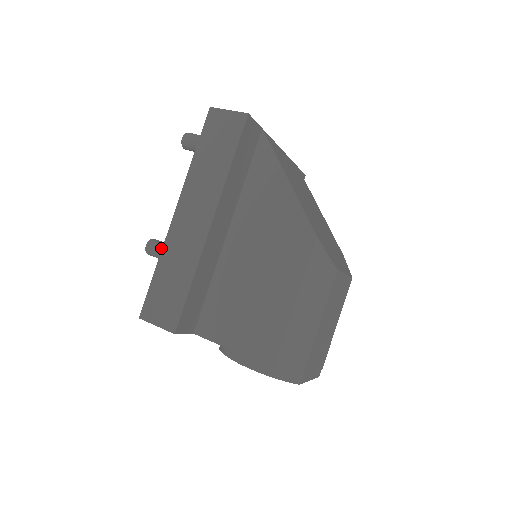
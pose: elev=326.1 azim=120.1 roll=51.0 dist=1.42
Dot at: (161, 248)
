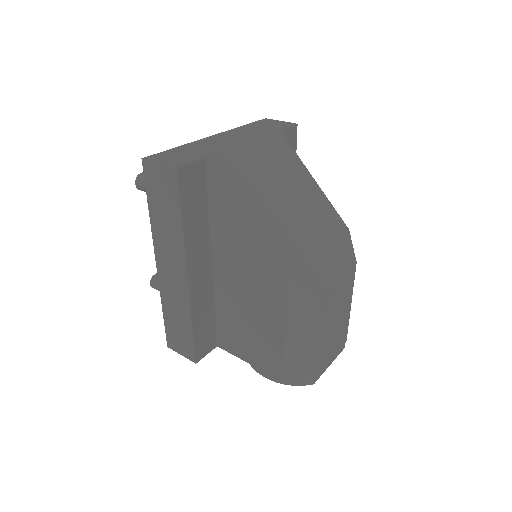
Dot at: occluded
